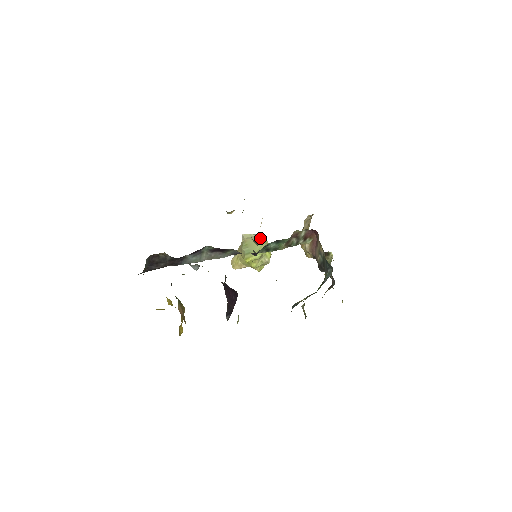
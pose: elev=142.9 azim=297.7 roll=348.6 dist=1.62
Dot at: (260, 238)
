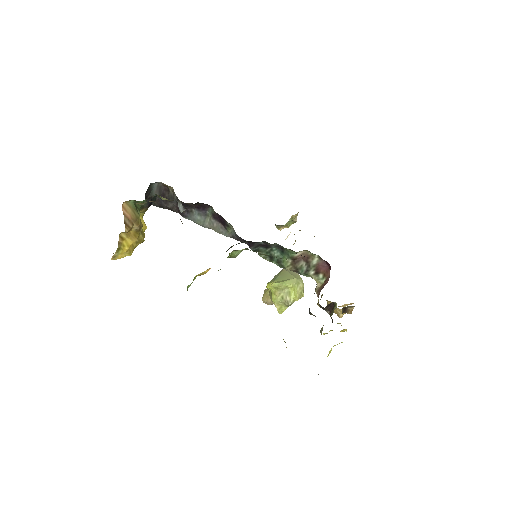
Dot at: (297, 275)
